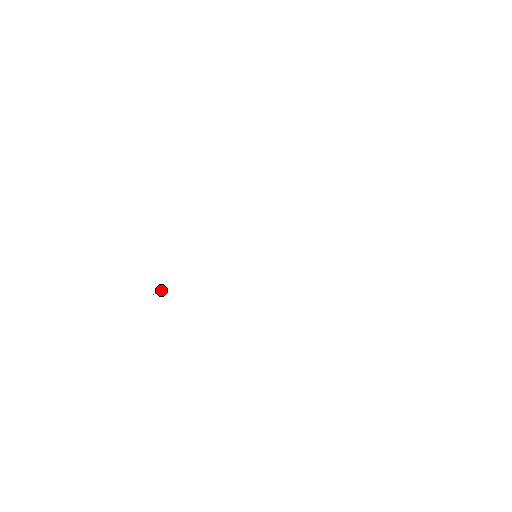
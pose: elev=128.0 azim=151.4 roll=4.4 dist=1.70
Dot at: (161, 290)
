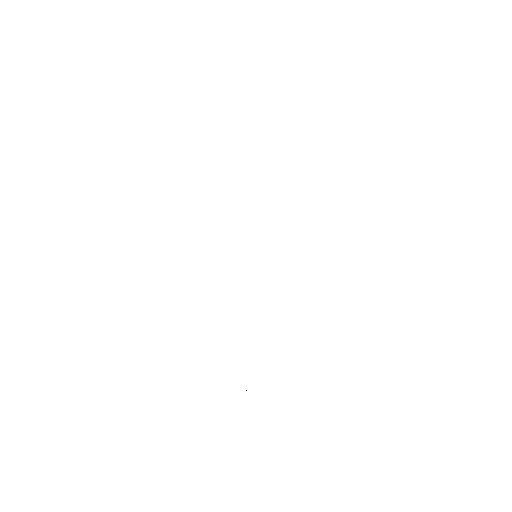
Dot at: occluded
